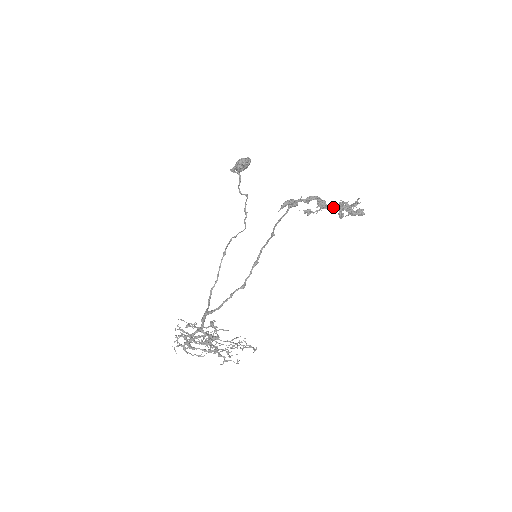
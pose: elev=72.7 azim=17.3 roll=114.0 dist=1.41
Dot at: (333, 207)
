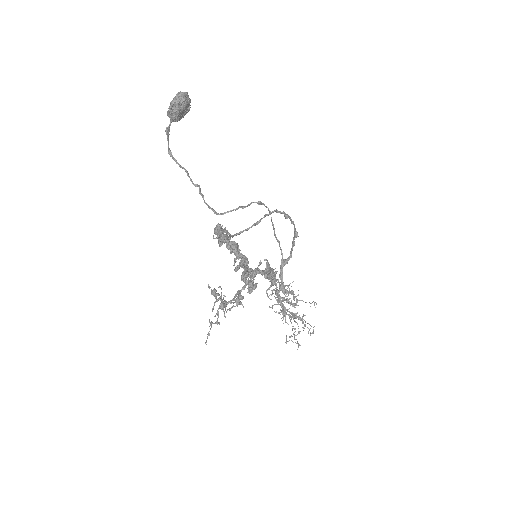
Dot at: (241, 267)
